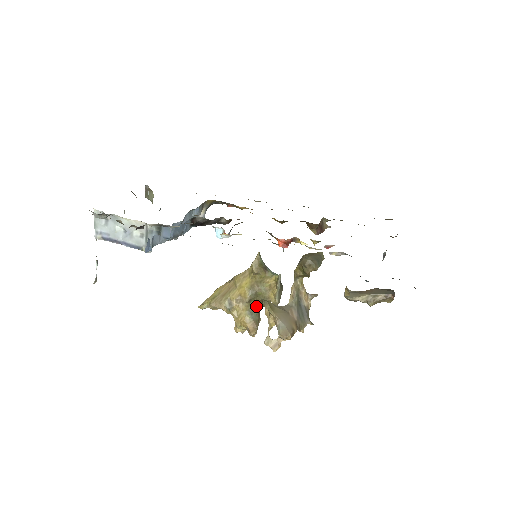
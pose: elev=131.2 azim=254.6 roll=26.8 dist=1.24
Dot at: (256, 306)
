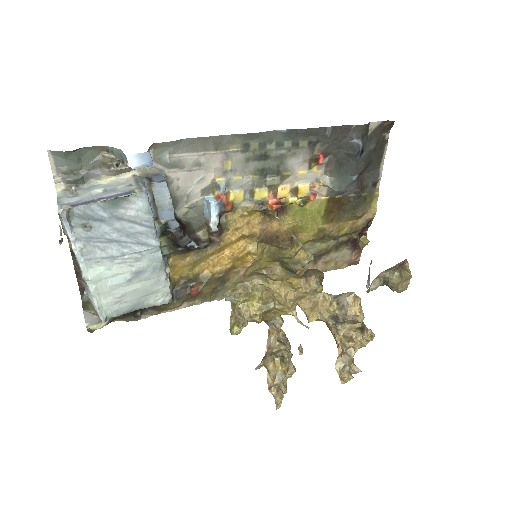
Dot at: (293, 271)
